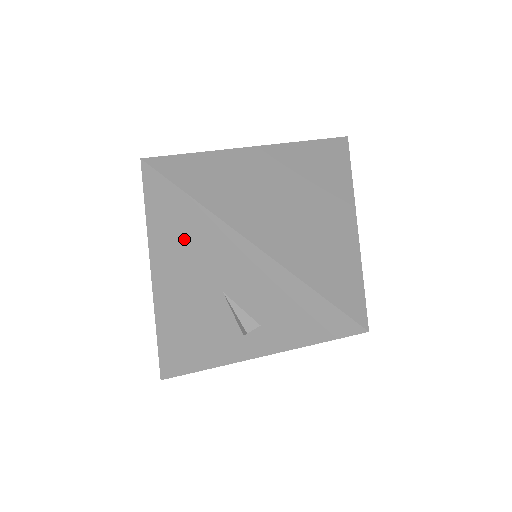
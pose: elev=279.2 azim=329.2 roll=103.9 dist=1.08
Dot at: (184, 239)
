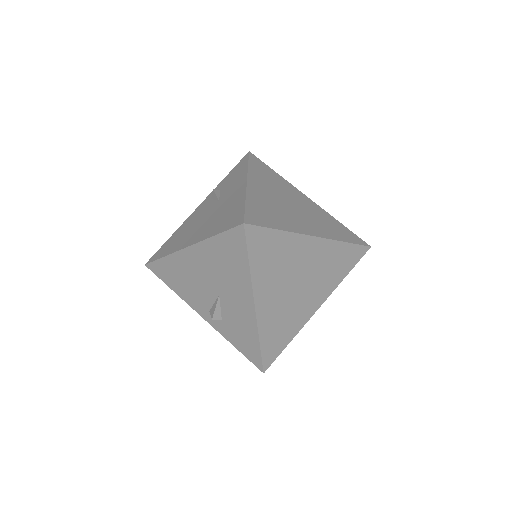
Dot at: (225, 264)
